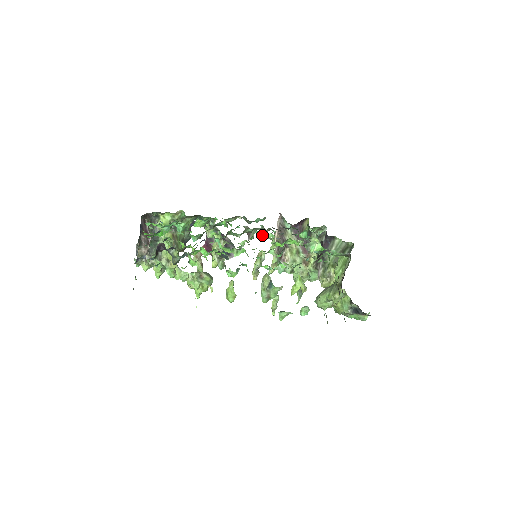
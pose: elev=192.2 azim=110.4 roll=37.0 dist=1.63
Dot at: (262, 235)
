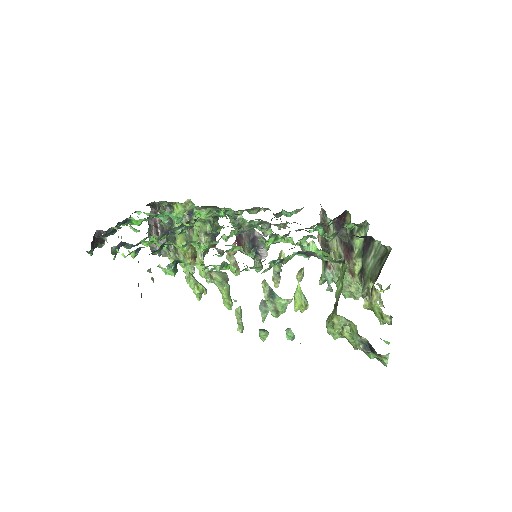
Dot at: occluded
